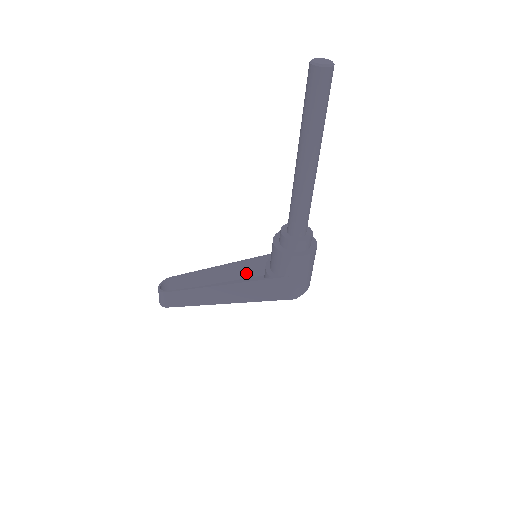
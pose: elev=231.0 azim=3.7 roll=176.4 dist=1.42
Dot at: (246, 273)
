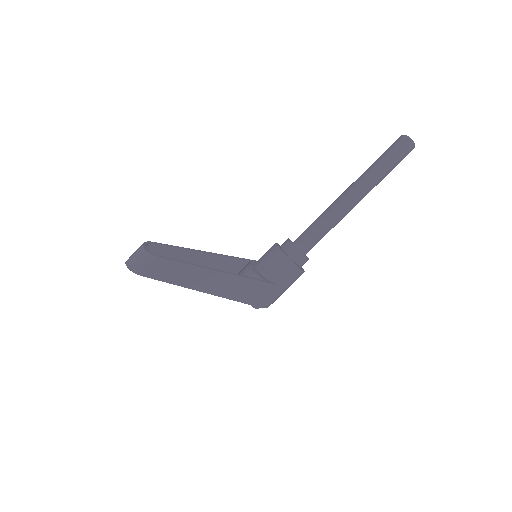
Dot at: (218, 269)
